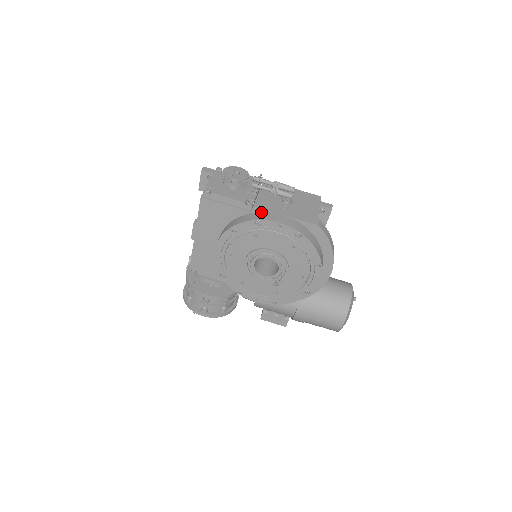
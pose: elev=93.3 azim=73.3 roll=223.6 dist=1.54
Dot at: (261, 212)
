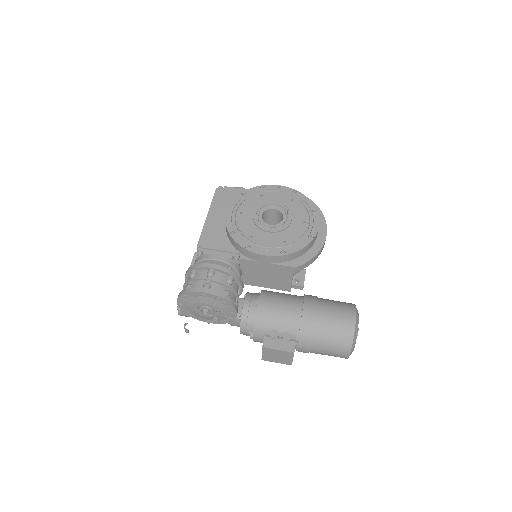
Dot at: occluded
